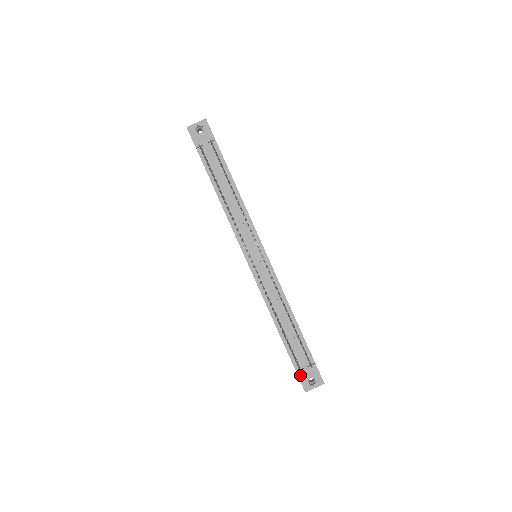
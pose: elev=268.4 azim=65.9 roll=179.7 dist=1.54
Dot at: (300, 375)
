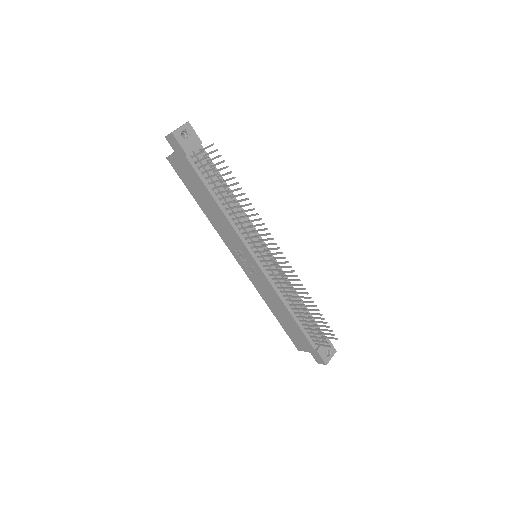
Dot at: (320, 352)
